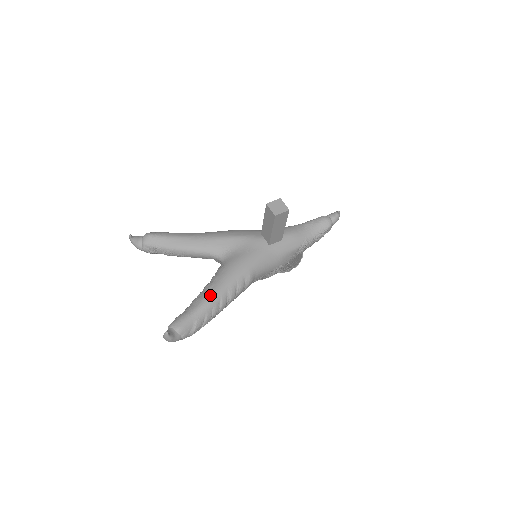
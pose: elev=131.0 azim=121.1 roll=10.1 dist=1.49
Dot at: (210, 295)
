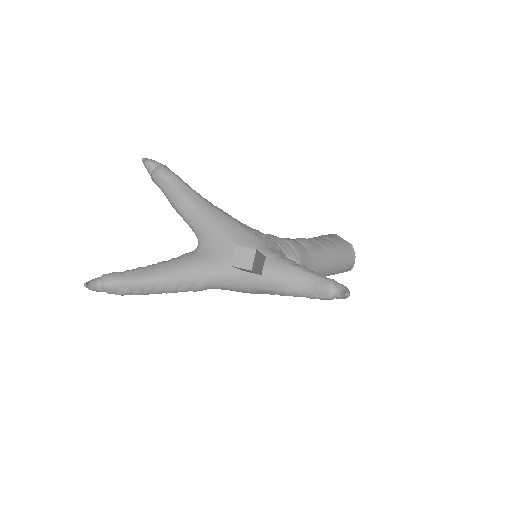
Dot at: (149, 277)
